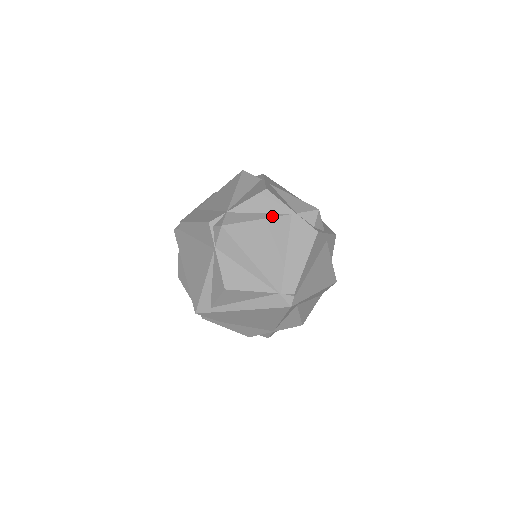
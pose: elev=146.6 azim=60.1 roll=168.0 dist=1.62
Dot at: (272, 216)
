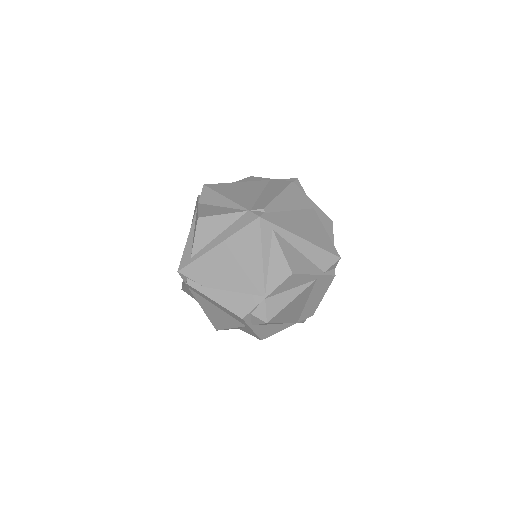
Dot at: (251, 181)
